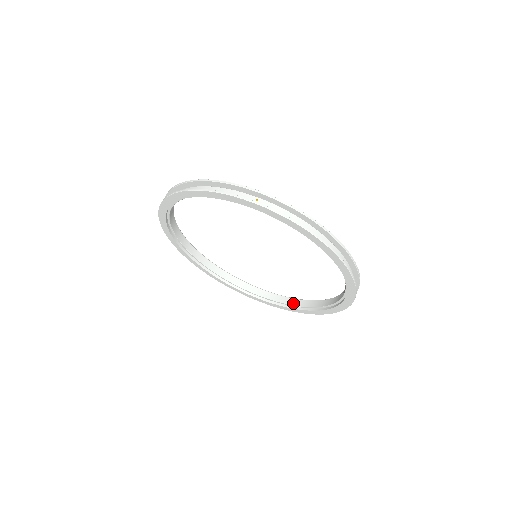
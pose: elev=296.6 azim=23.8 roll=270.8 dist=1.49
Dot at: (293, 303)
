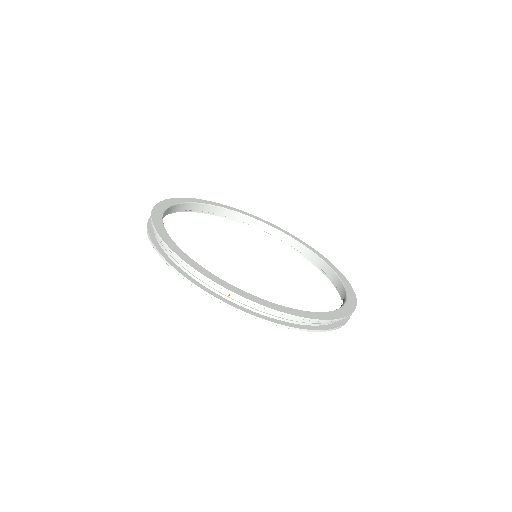
Dot at: (307, 255)
